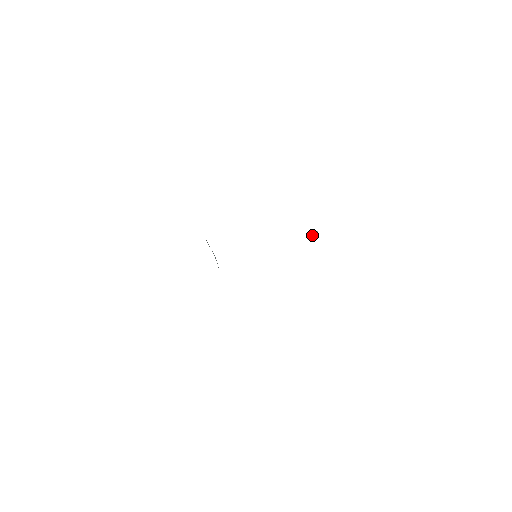
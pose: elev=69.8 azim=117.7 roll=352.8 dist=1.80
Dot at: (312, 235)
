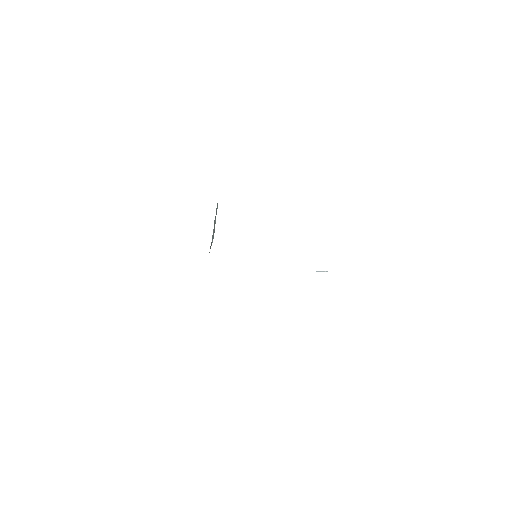
Dot at: (319, 271)
